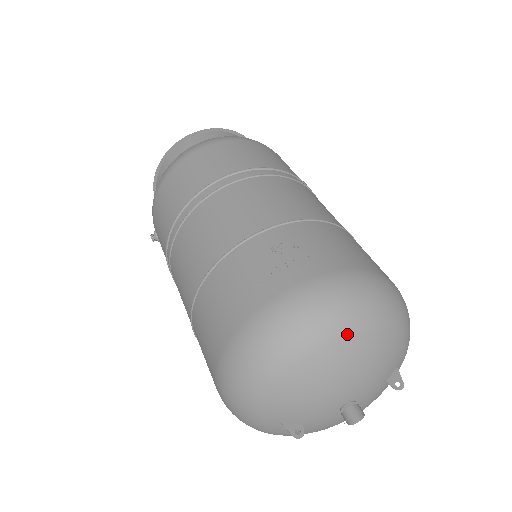
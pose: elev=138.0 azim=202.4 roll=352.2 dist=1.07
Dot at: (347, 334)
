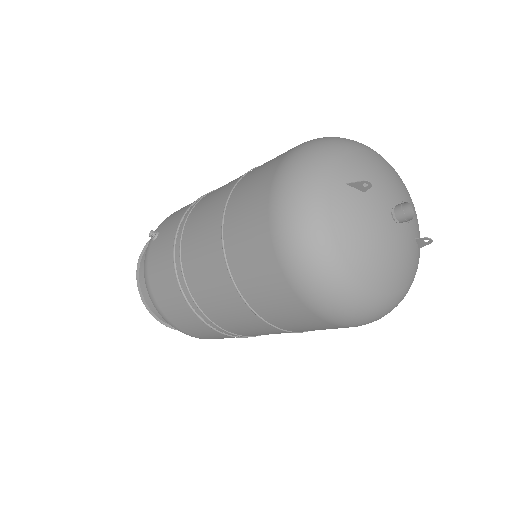
Dot at: (393, 168)
